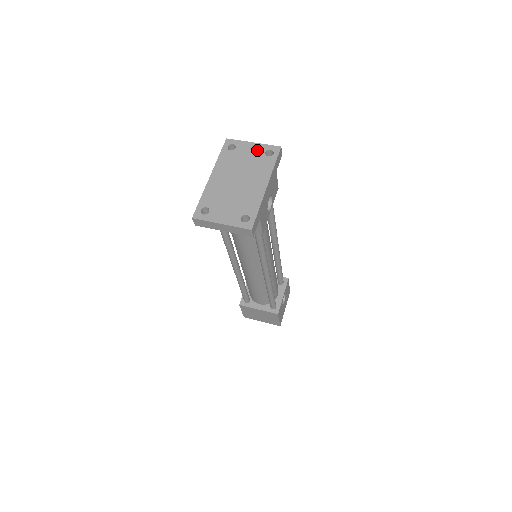
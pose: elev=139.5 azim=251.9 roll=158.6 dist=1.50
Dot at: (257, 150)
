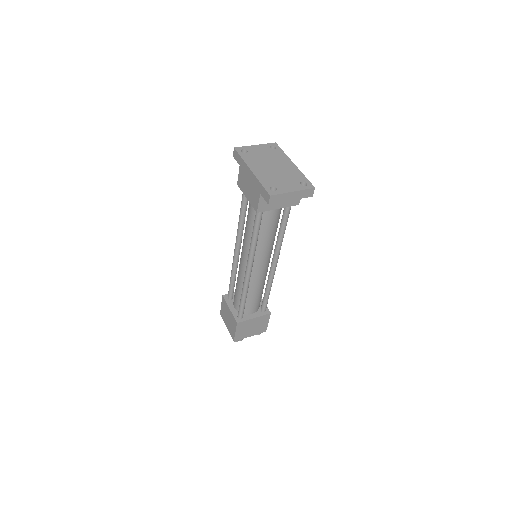
Dot at: (263, 148)
